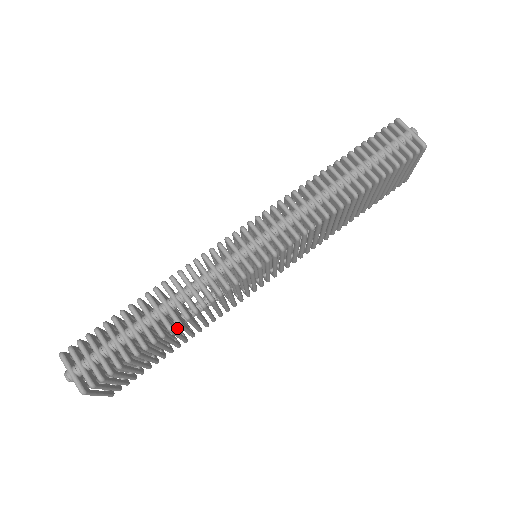
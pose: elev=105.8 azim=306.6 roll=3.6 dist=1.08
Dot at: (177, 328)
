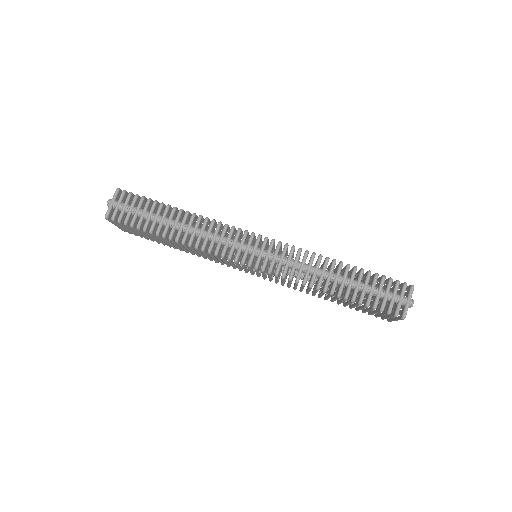
Dot at: occluded
